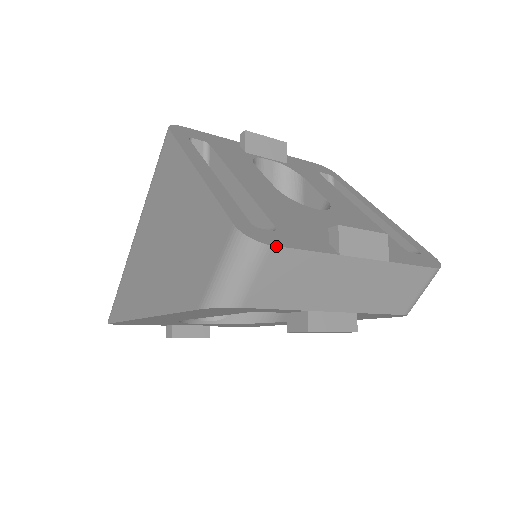
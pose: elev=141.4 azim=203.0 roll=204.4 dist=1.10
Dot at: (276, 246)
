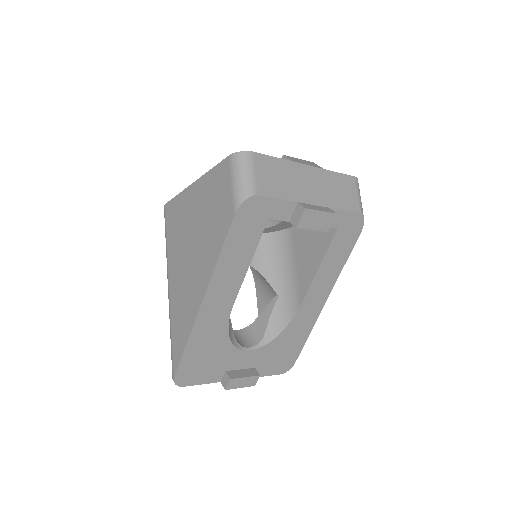
Dot at: (255, 152)
